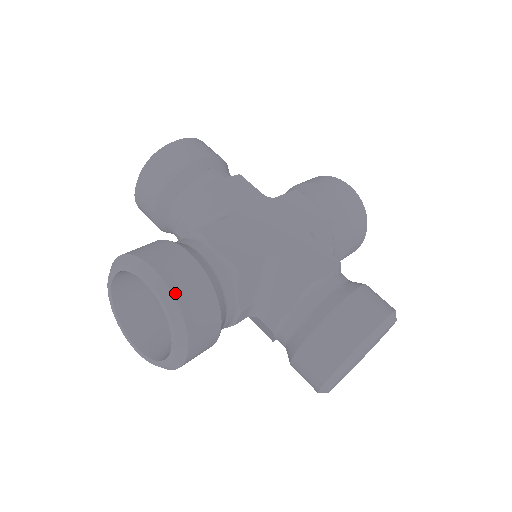
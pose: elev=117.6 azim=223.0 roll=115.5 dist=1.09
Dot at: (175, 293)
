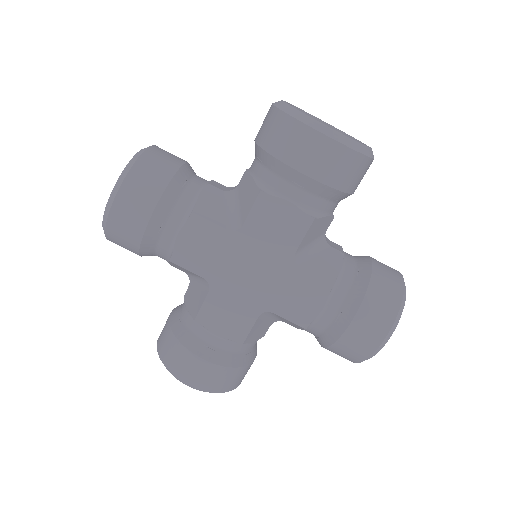
Dot at: (210, 391)
